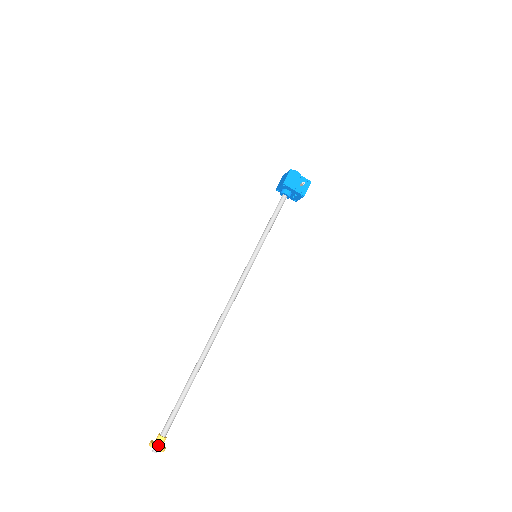
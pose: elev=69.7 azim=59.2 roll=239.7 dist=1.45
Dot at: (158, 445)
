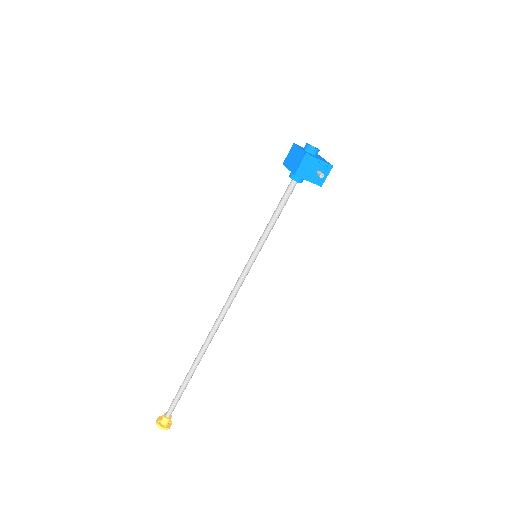
Dot at: (164, 425)
